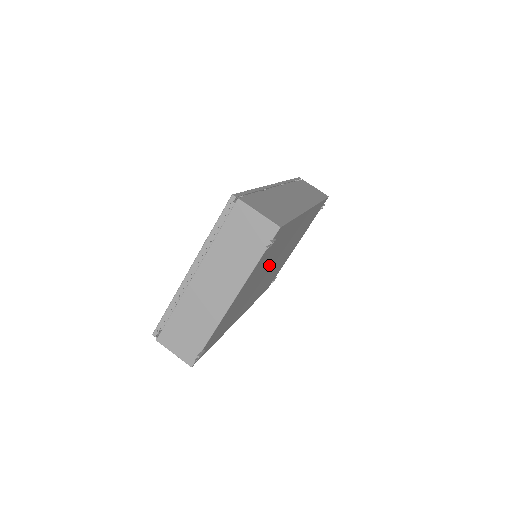
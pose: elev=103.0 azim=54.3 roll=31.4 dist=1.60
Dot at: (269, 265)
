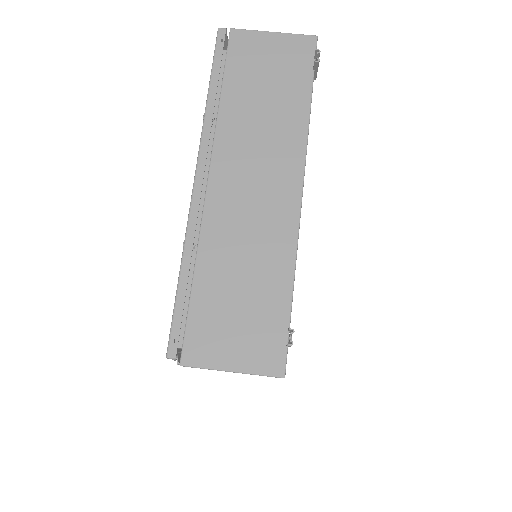
Dot at: occluded
